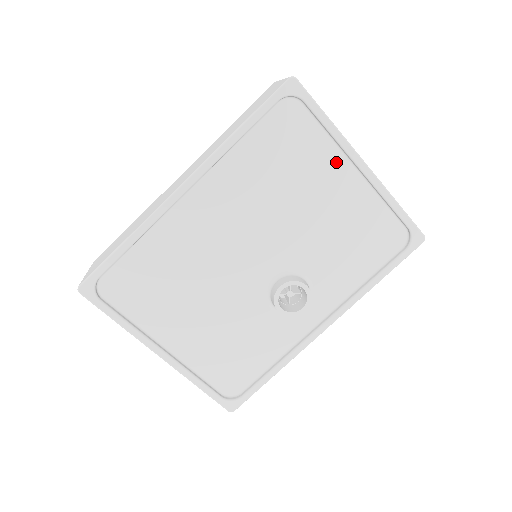
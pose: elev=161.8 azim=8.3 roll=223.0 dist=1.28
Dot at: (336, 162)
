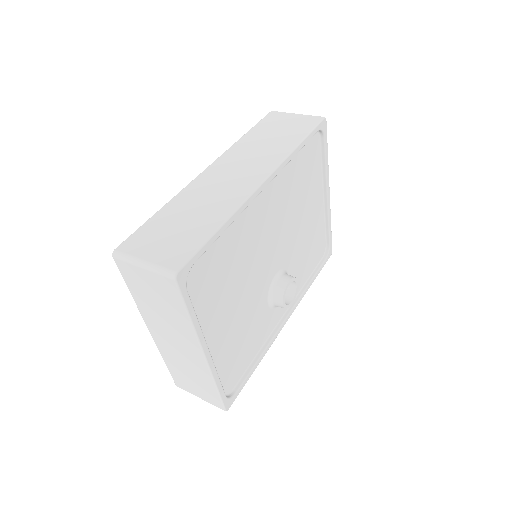
Dot at: (319, 188)
